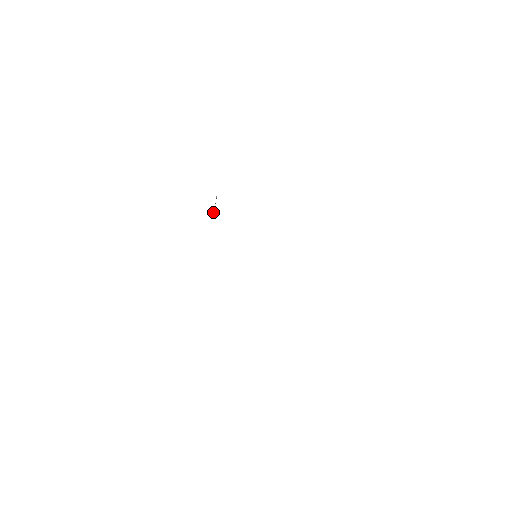
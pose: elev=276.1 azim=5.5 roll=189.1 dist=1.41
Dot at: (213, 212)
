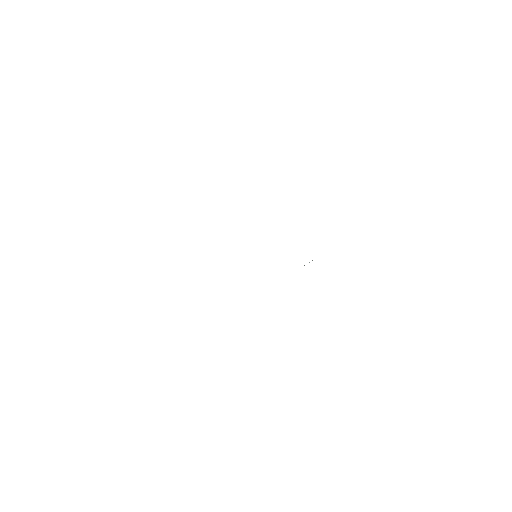
Dot at: occluded
